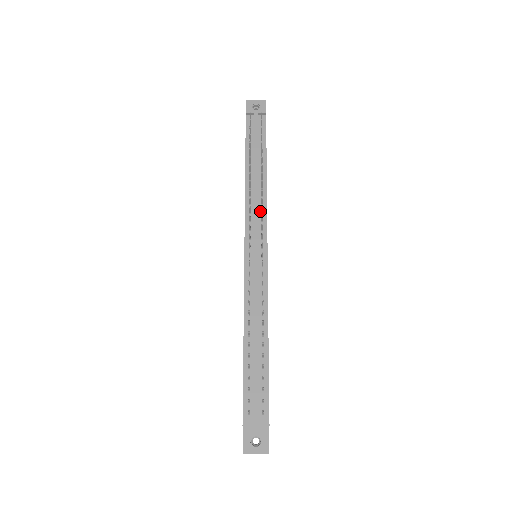
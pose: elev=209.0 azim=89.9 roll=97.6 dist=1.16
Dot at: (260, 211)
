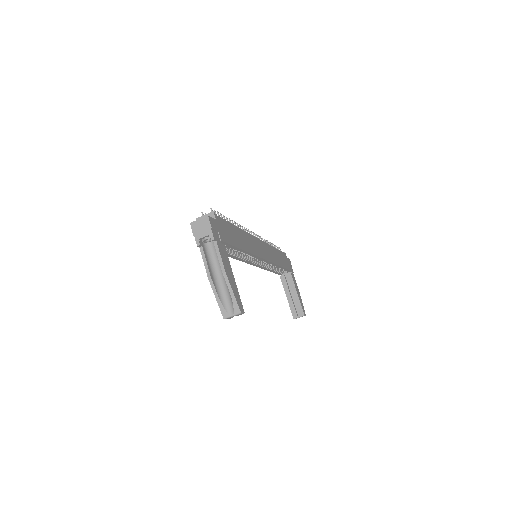
Dot at: occluded
